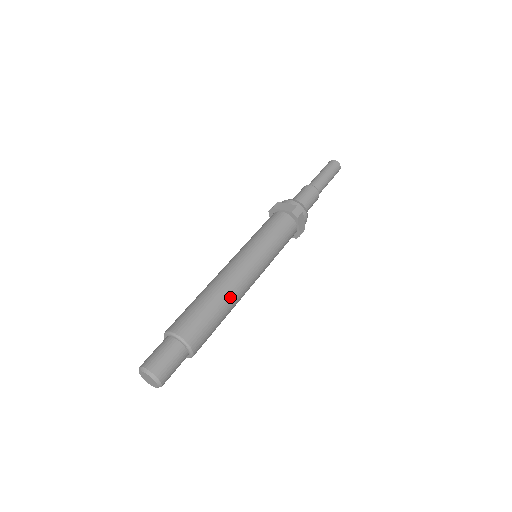
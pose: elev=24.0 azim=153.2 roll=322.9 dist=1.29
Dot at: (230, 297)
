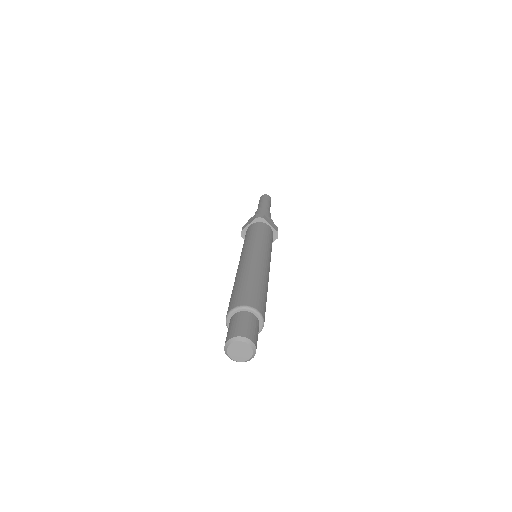
Dot at: occluded
